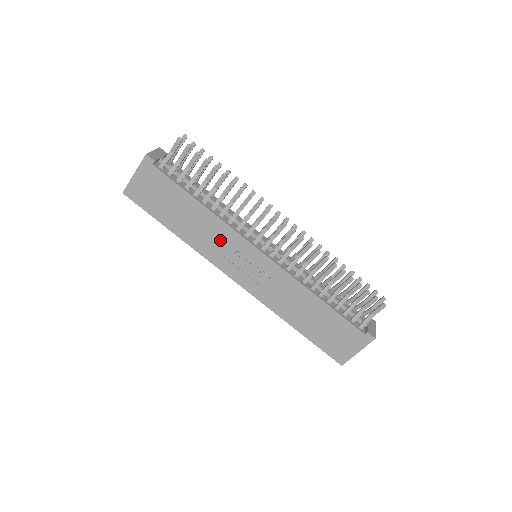
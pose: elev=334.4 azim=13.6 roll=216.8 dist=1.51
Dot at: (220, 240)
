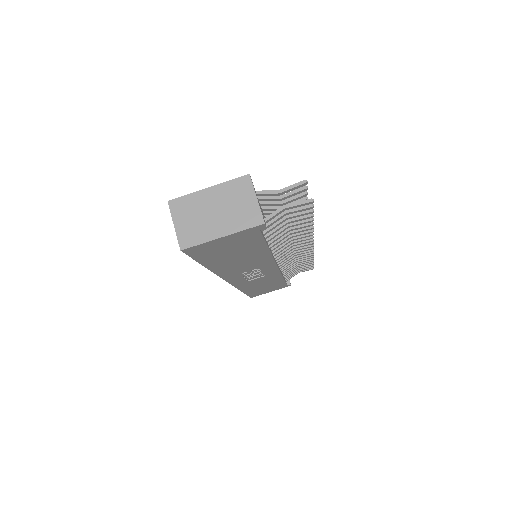
Dot at: (252, 266)
